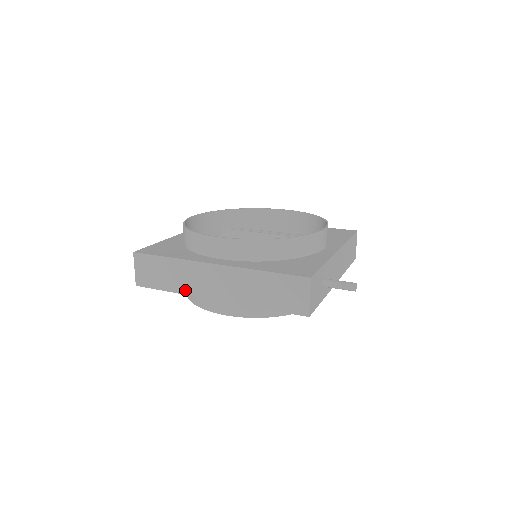
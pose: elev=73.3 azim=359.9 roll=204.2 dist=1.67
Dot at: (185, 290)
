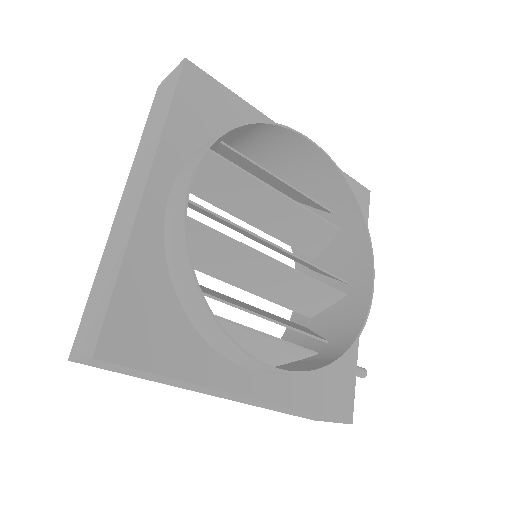
Dot at: (172, 385)
